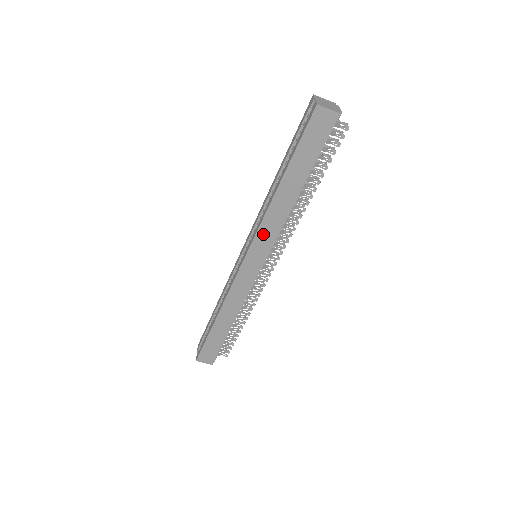
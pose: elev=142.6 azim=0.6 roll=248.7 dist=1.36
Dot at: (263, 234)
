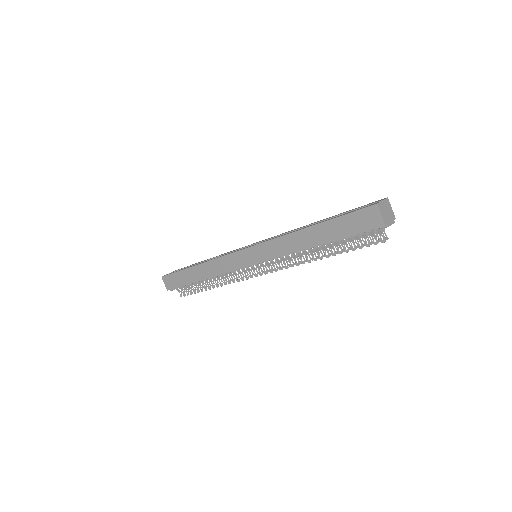
Dot at: (270, 246)
